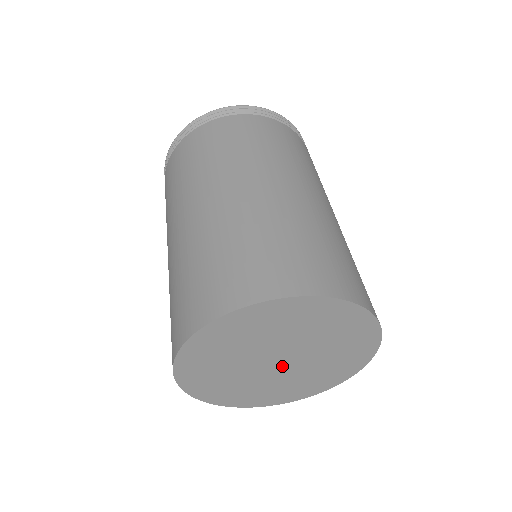
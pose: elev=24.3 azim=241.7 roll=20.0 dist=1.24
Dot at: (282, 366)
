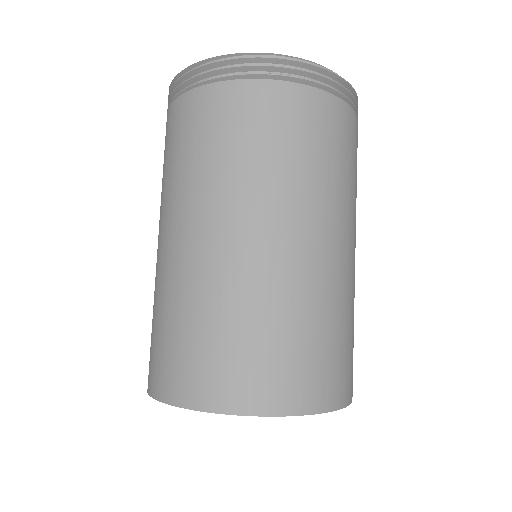
Dot at: occluded
